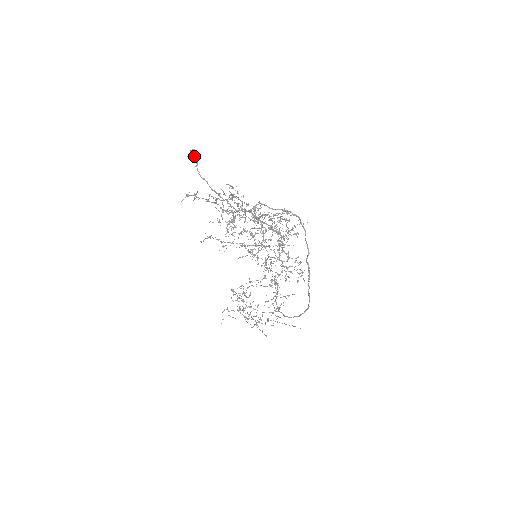
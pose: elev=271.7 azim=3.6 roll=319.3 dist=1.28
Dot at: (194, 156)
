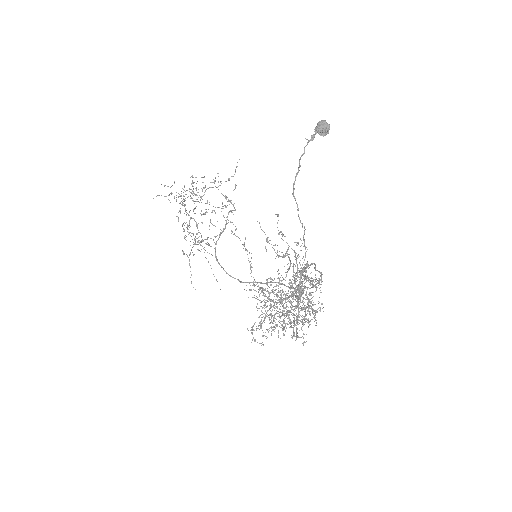
Dot at: (321, 135)
